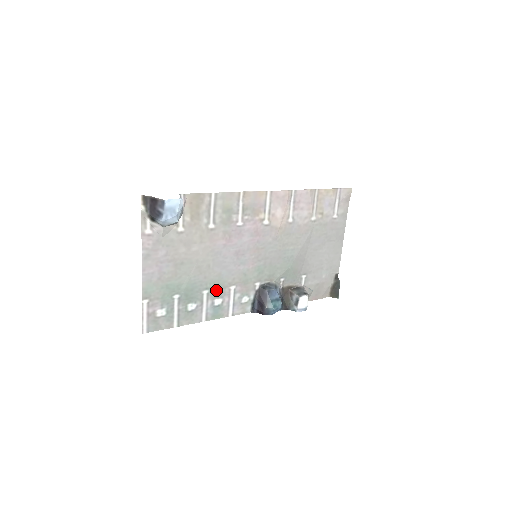
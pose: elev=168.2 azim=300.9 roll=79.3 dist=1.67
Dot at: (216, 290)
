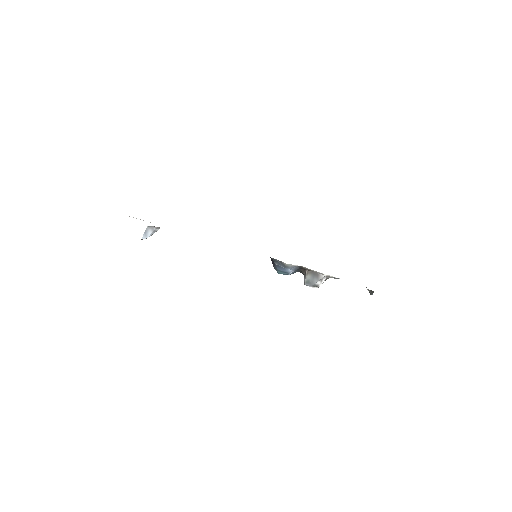
Dot at: occluded
